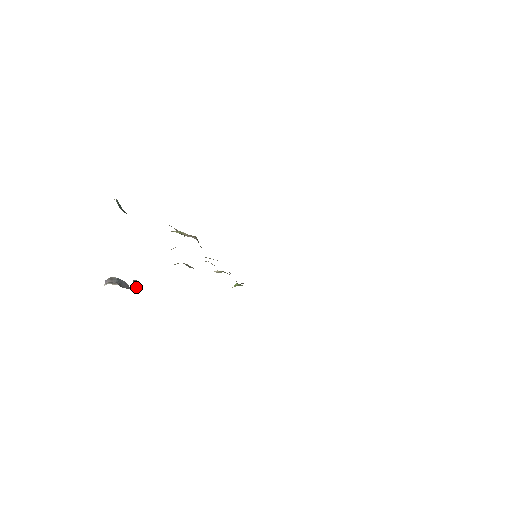
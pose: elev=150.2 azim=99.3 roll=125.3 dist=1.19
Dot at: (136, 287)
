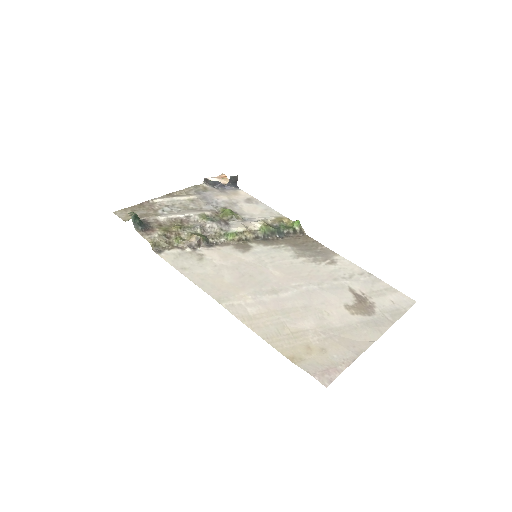
Dot at: (232, 182)
